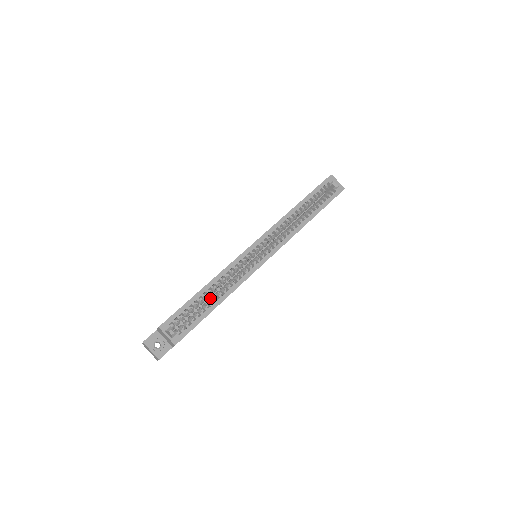
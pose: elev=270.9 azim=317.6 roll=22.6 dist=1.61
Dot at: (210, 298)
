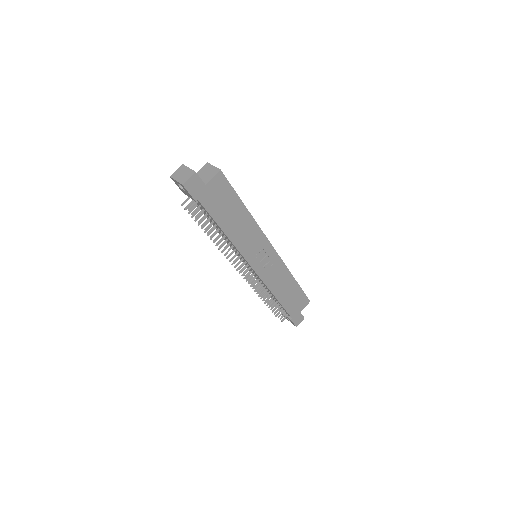
Dot at: occluded
